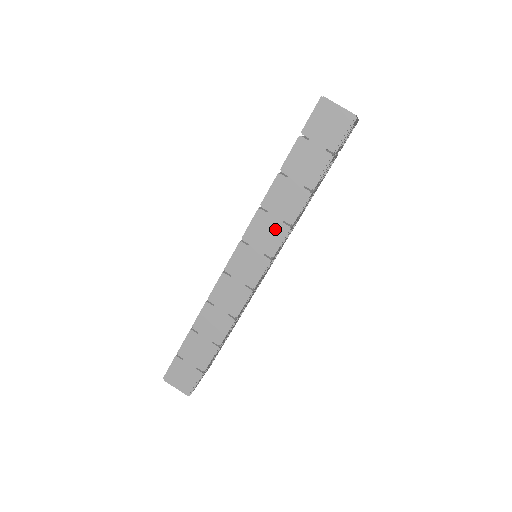
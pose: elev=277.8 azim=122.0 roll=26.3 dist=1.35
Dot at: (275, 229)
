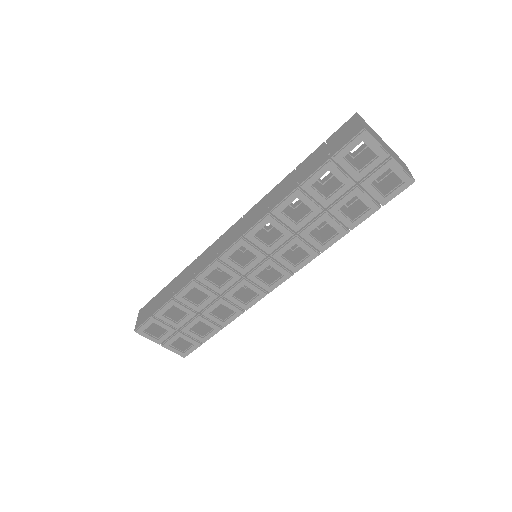
Dot at: (261, 212)
